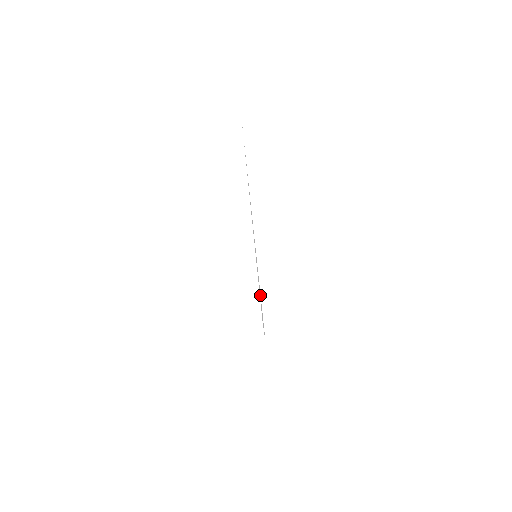
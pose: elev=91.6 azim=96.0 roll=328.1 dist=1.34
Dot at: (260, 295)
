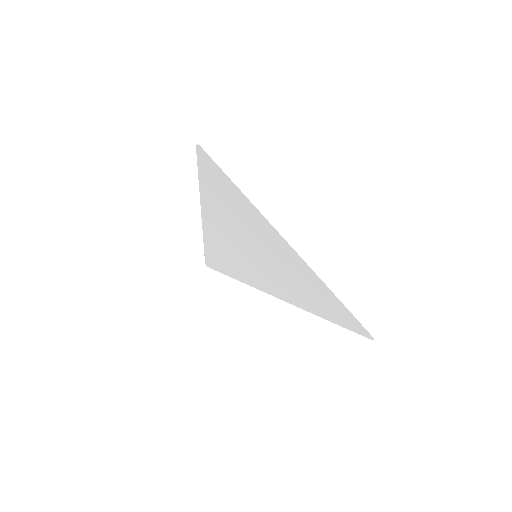
Dot at: (210, 182)
